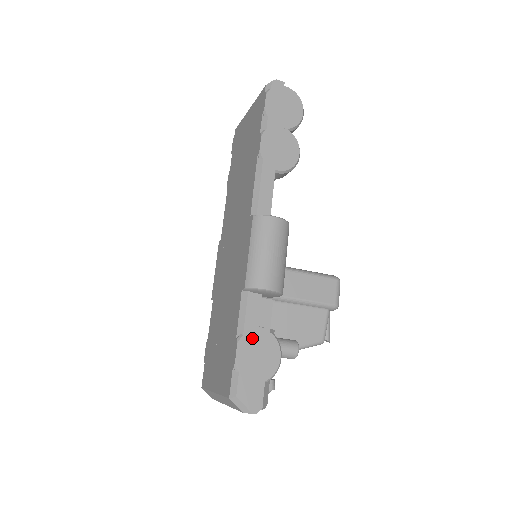
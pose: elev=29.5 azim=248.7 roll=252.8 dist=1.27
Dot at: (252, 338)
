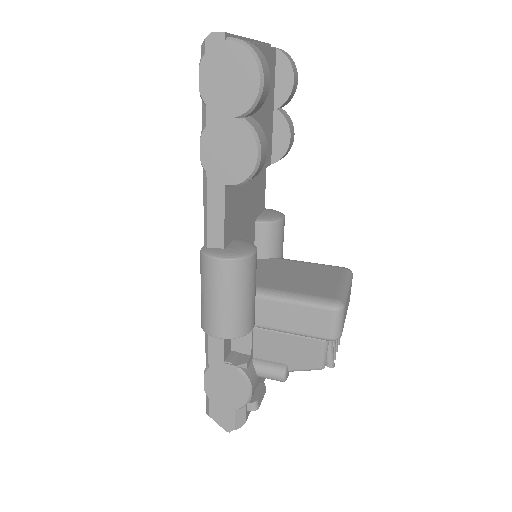
Dot at: (218, 372)
